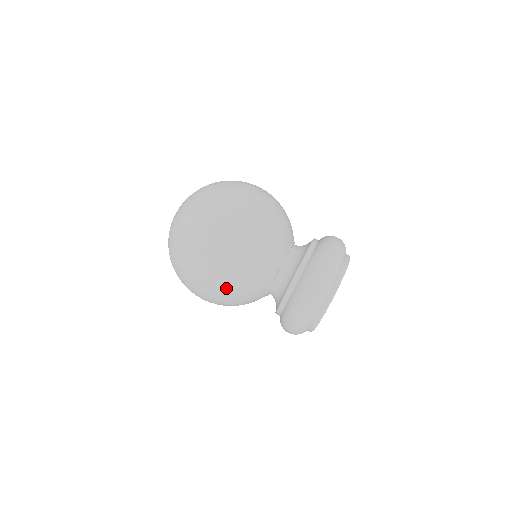
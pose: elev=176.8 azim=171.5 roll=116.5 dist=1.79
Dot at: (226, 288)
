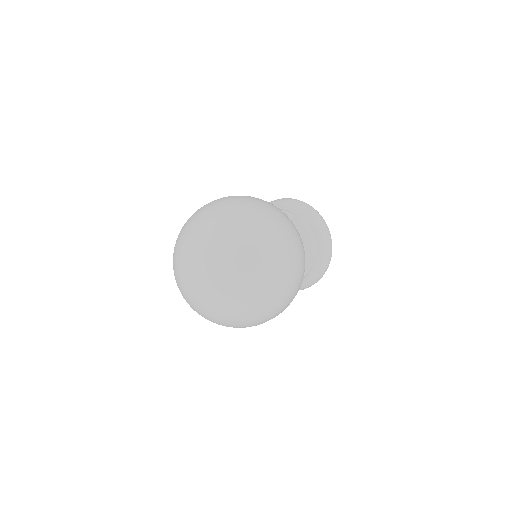
Dot at: (303, 276)
